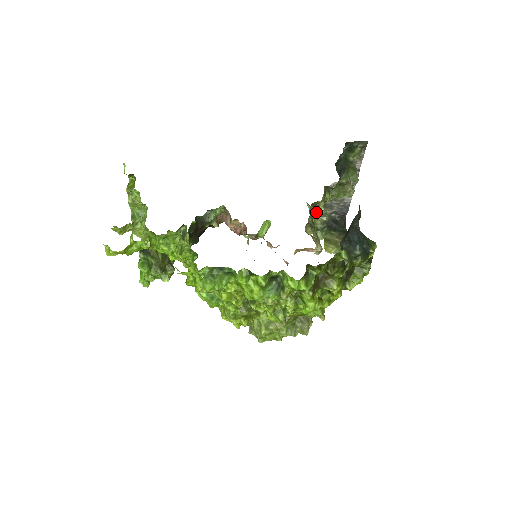
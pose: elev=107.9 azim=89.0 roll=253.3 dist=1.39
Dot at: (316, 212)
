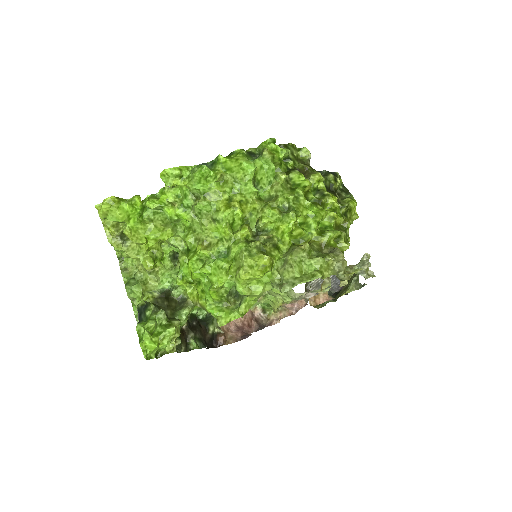
Dot at: occluded
